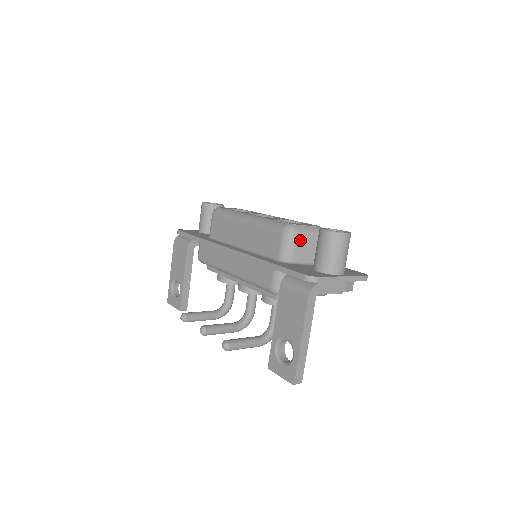
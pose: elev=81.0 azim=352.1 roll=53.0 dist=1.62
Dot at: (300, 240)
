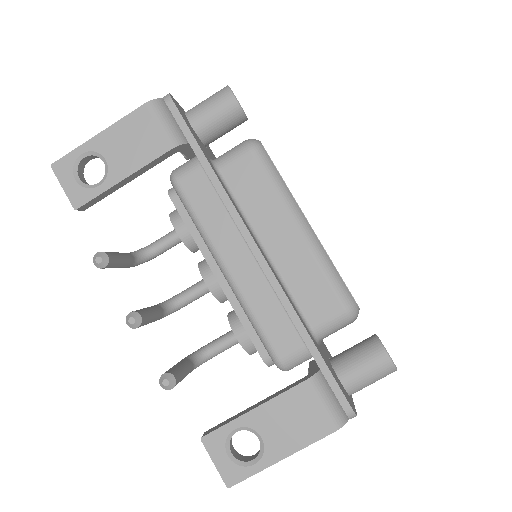
Dot at: (346, 325)
